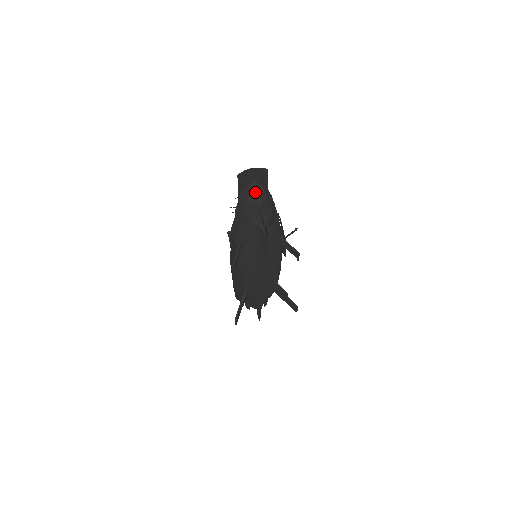
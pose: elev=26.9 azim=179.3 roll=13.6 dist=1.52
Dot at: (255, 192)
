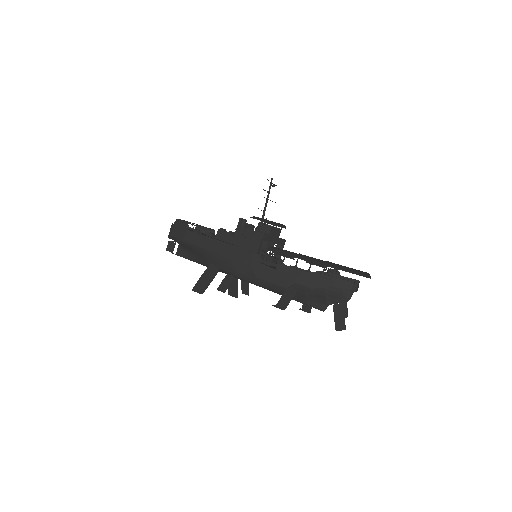
Dot at: (354, 290)
